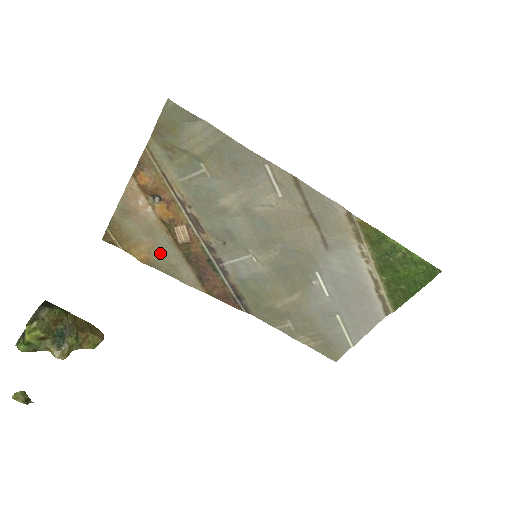
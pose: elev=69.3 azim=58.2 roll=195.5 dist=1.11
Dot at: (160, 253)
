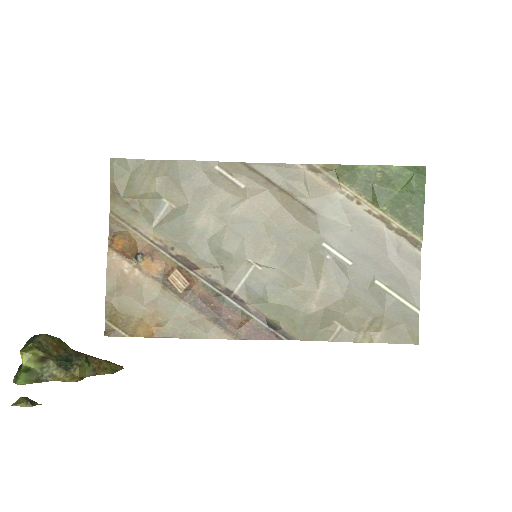
Dot at: (167, 316)
